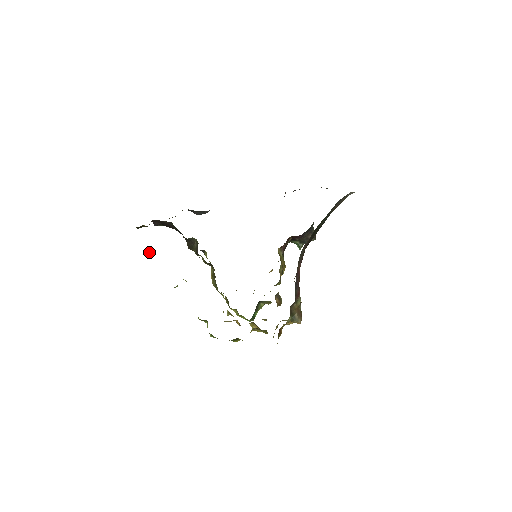
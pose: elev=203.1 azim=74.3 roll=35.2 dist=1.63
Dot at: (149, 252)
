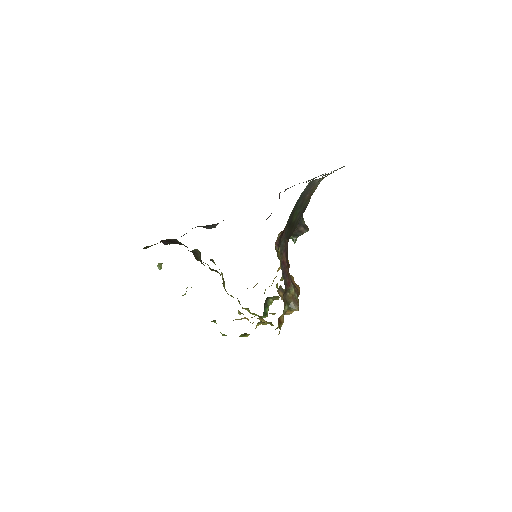
Dot at: (160, 268)
